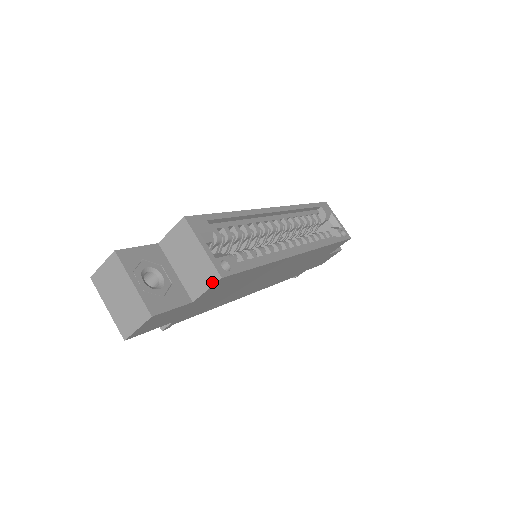
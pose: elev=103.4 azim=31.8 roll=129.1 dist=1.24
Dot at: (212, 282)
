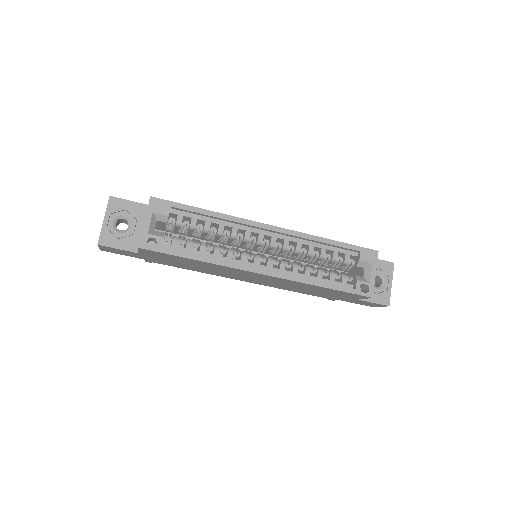
Dot at: occluded
